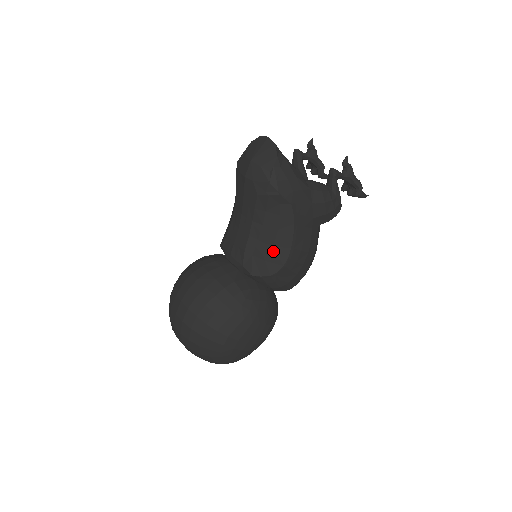
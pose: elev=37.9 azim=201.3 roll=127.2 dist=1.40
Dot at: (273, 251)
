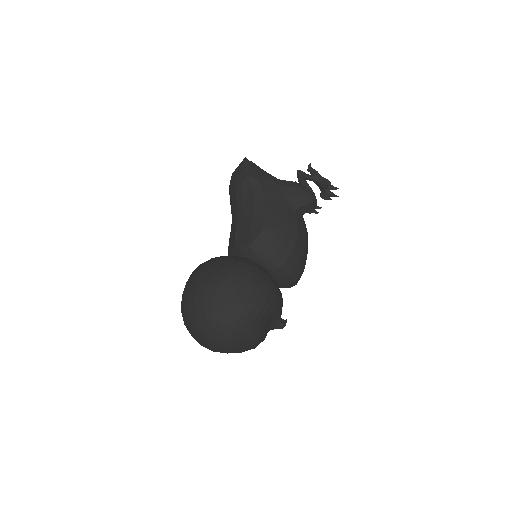
Dot at: (253, 222)
